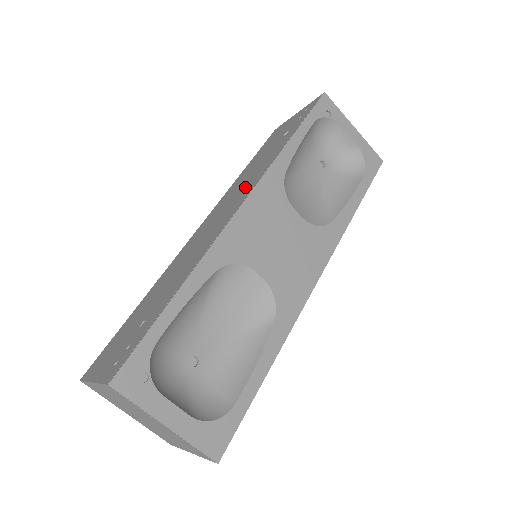
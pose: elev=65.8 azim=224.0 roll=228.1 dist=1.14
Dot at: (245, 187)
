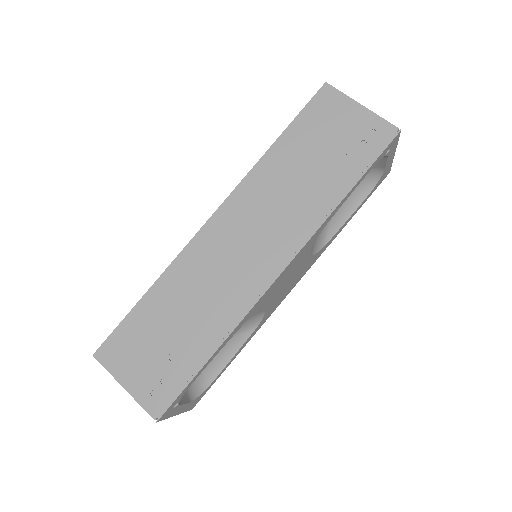
Dot at: (284, 224)
